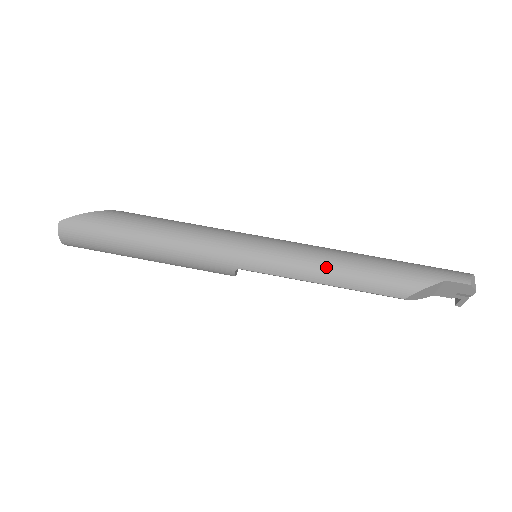
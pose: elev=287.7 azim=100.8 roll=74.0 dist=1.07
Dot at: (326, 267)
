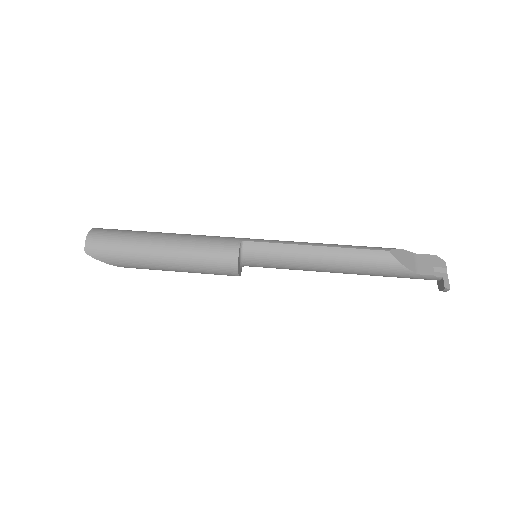
Dot at: occluded
